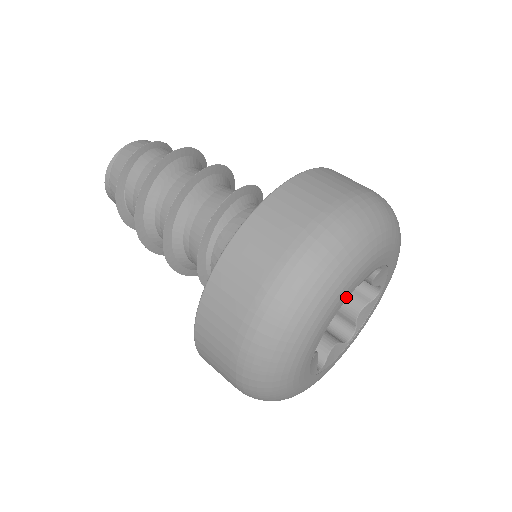
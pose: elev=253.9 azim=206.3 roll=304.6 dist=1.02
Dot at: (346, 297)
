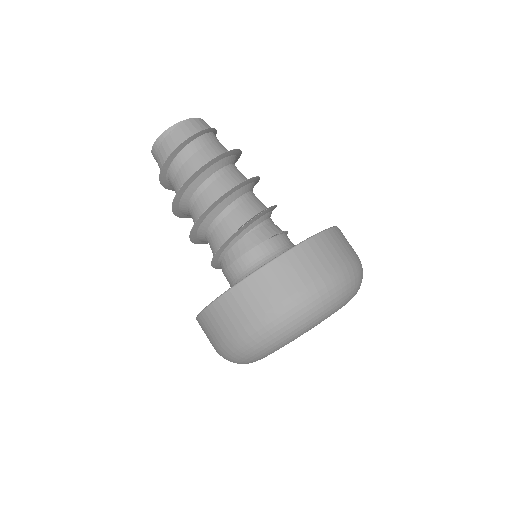
Dot at: occluded
